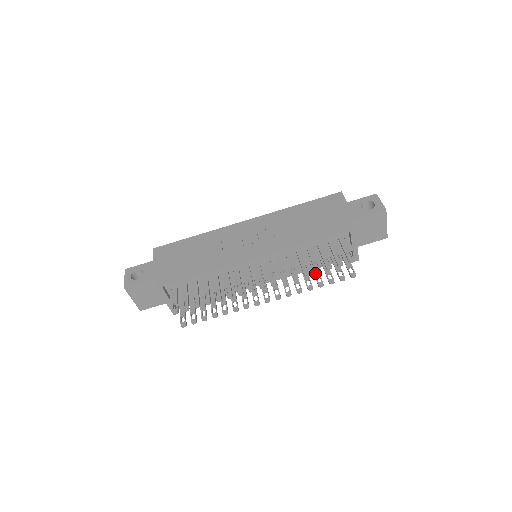
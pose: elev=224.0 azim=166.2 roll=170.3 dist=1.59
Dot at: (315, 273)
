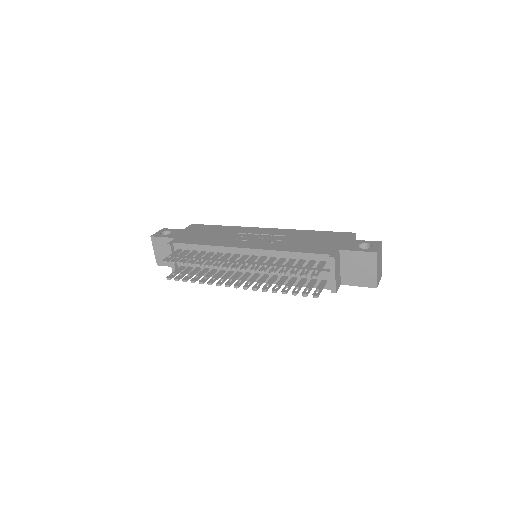
Dot at: (288, 283)
